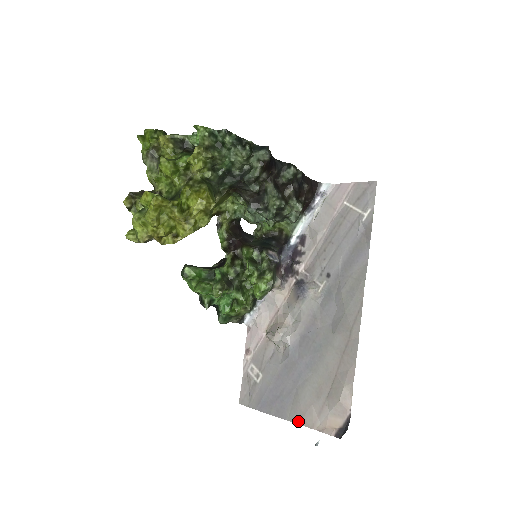
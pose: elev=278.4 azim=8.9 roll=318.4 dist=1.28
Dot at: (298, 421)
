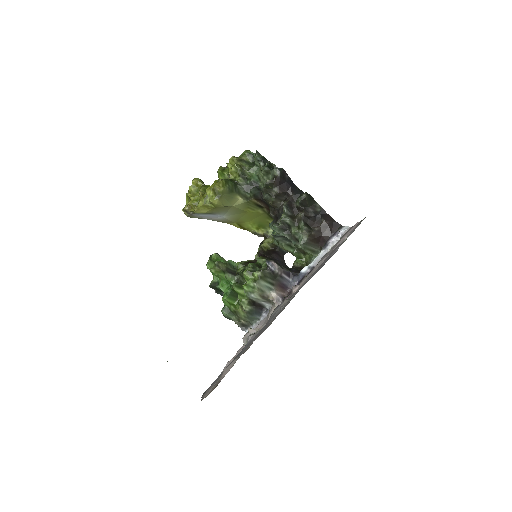
Dot at: (203, 395)
